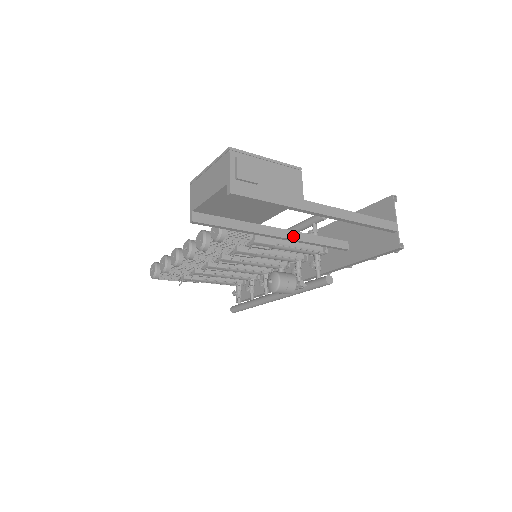
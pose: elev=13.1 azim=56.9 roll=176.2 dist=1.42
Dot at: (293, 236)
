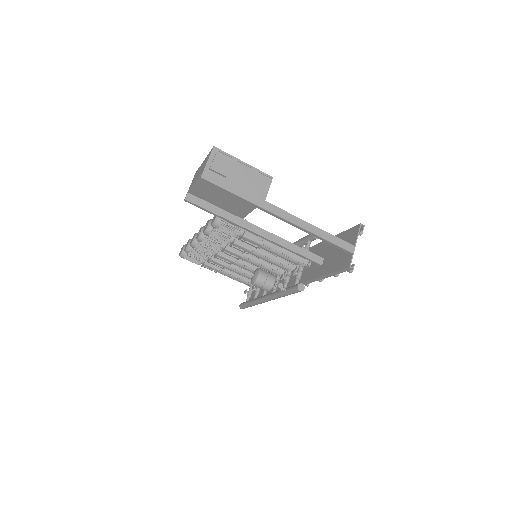
Dot at: (270, 237)
